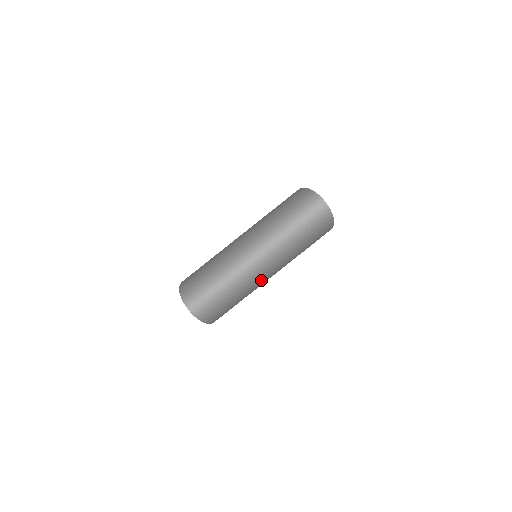
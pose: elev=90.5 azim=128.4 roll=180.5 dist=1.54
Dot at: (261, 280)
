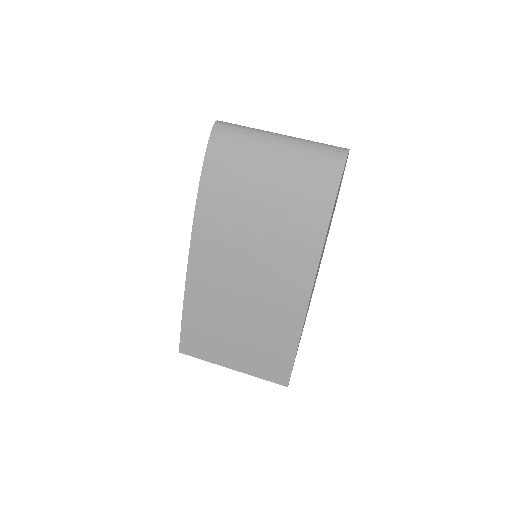
Dot at: (263, 160)
